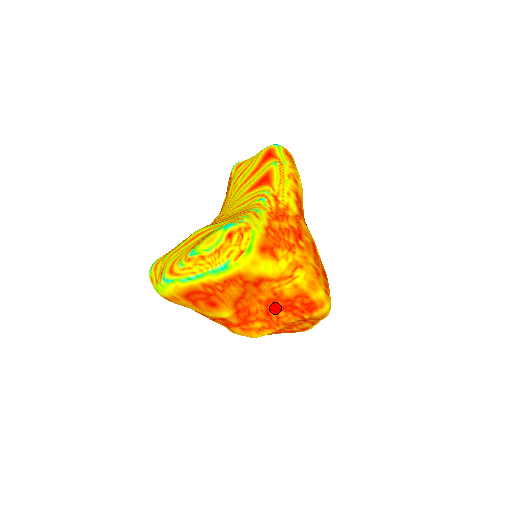
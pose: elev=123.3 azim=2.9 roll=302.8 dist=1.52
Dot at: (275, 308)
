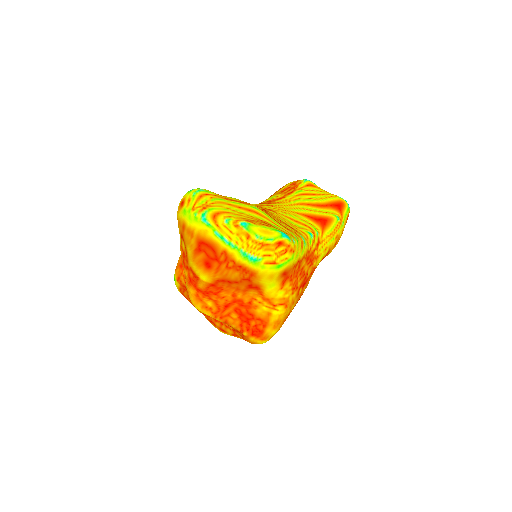
Dot at: (236, 308)
